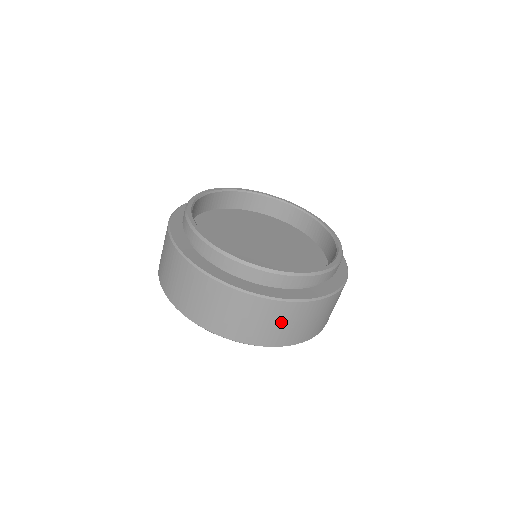
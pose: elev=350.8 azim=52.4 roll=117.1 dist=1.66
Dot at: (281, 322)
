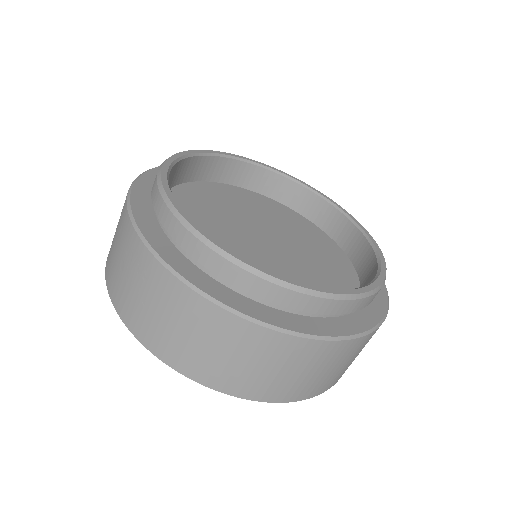
Dot at: occluded
